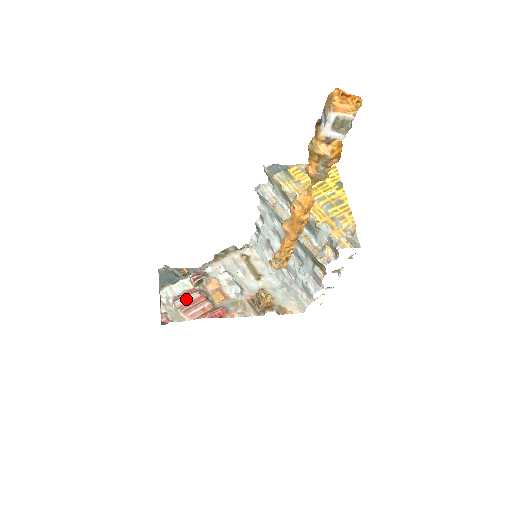
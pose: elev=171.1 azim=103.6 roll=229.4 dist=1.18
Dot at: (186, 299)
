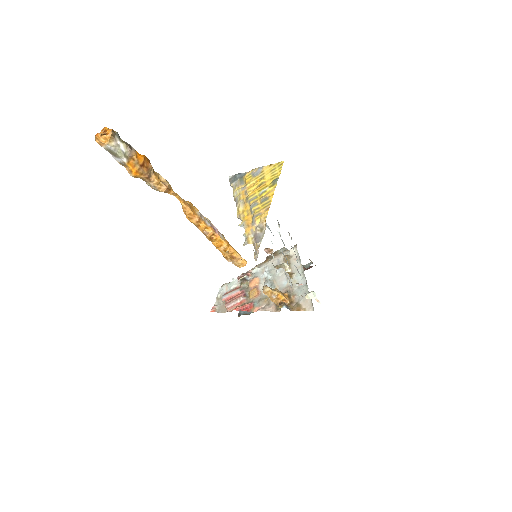
Dot at: (229, 295)
